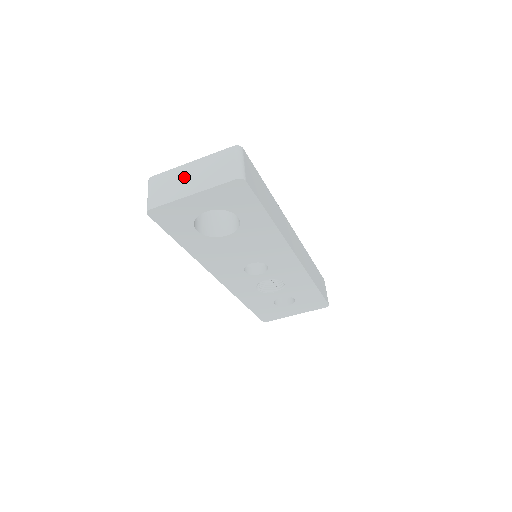
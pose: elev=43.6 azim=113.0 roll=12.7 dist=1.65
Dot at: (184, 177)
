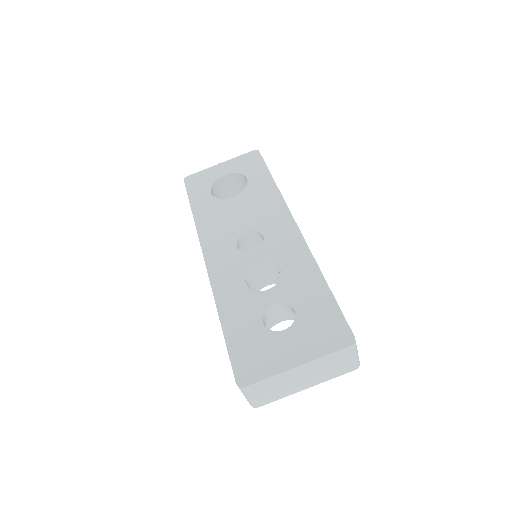
Dot at: occluded
